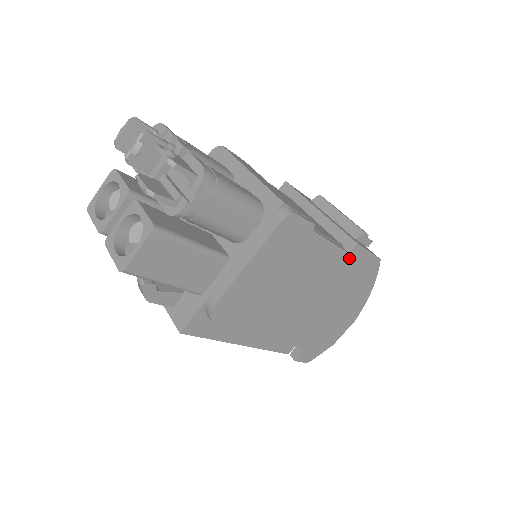
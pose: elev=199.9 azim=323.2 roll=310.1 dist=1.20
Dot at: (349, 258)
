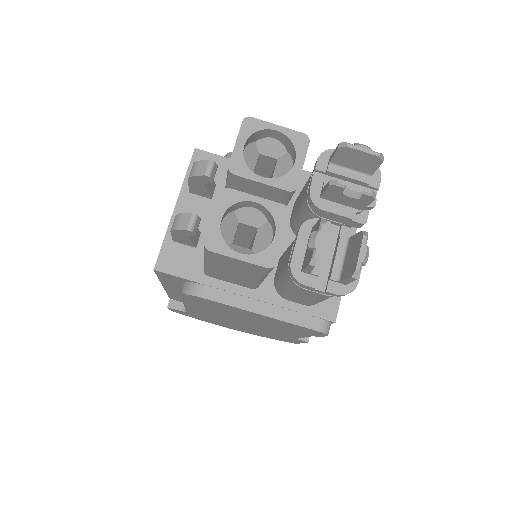
Dot at: (291, 338)
